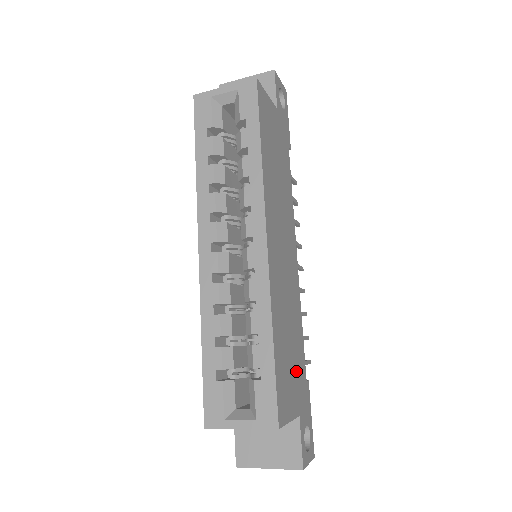
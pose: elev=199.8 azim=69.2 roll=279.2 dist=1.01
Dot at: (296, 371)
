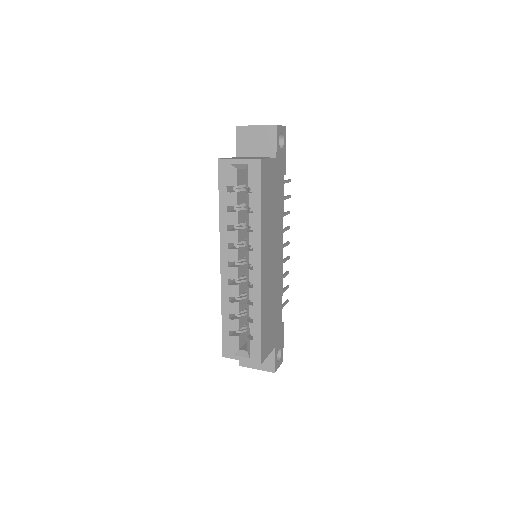
Dot at: (275, 325)
